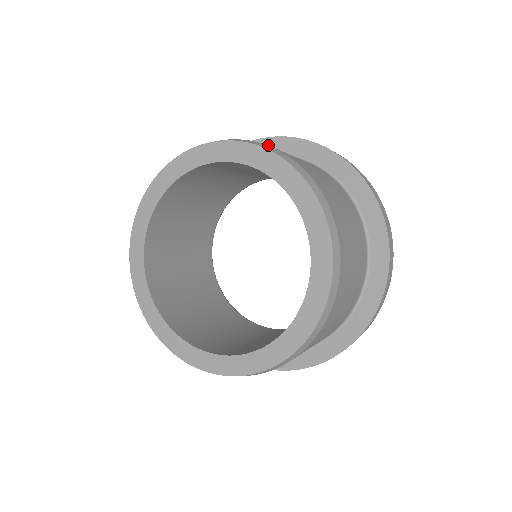
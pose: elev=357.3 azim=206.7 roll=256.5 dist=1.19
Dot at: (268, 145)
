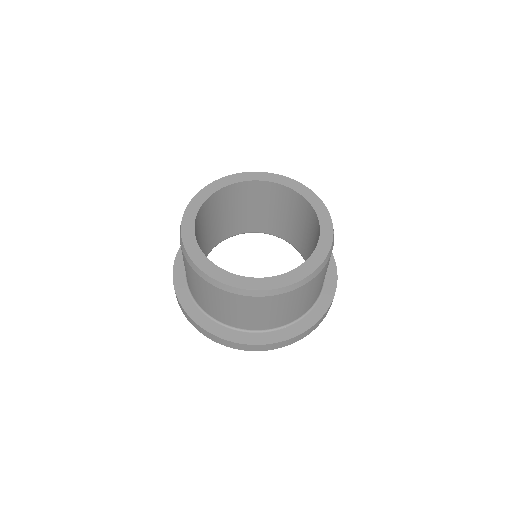
Dot at: occluded
